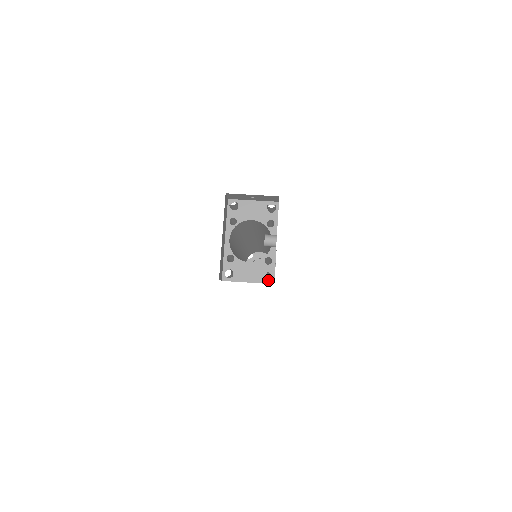
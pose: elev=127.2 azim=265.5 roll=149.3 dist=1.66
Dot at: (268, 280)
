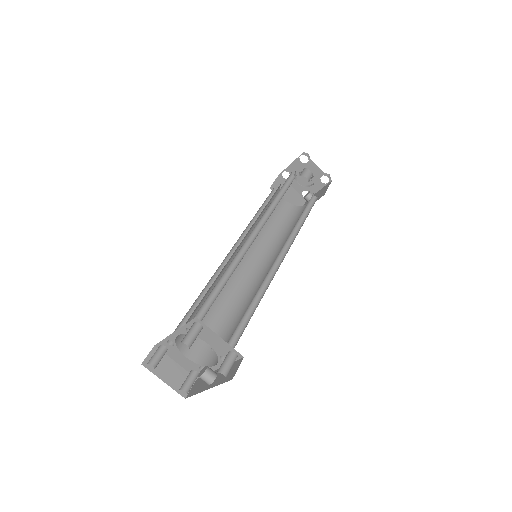
Dot at: occluded
